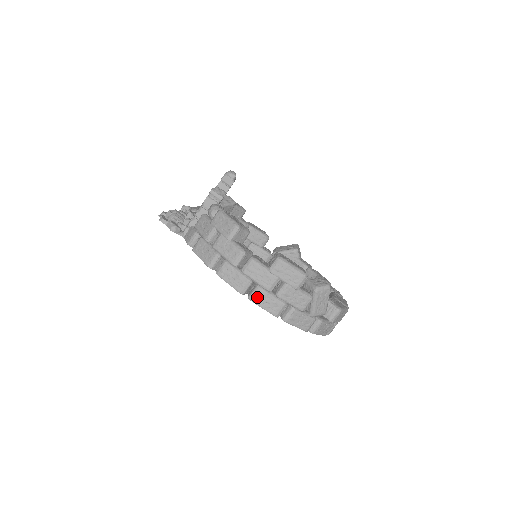
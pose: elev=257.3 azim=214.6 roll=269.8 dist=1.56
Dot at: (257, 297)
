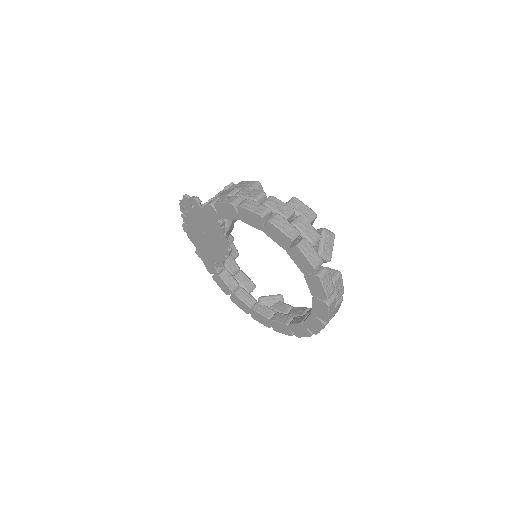
Dot at: (275, 219)
